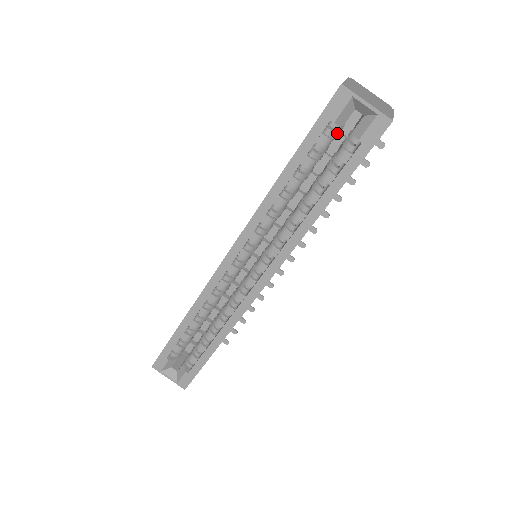
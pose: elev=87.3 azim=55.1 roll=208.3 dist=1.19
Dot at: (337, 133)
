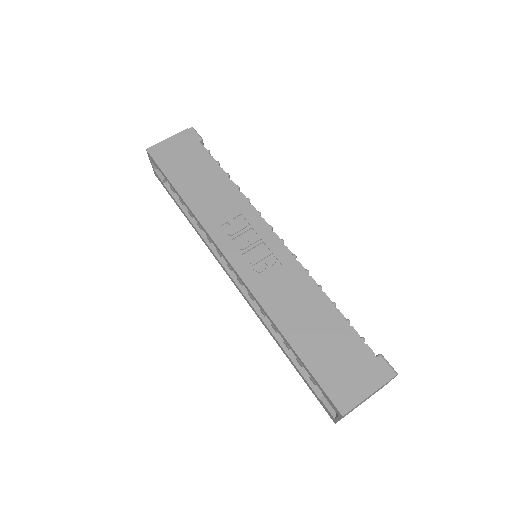
Dot at: occluded
